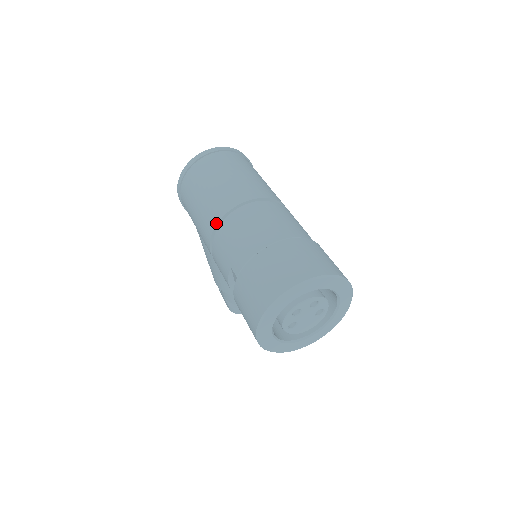
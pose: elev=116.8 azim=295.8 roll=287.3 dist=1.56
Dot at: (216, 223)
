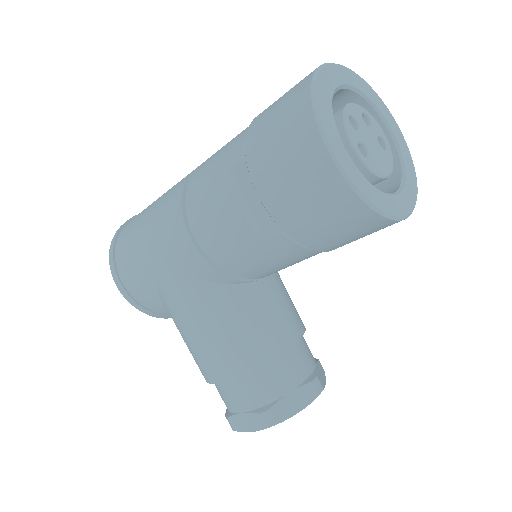
Dot at: (181, 190)
